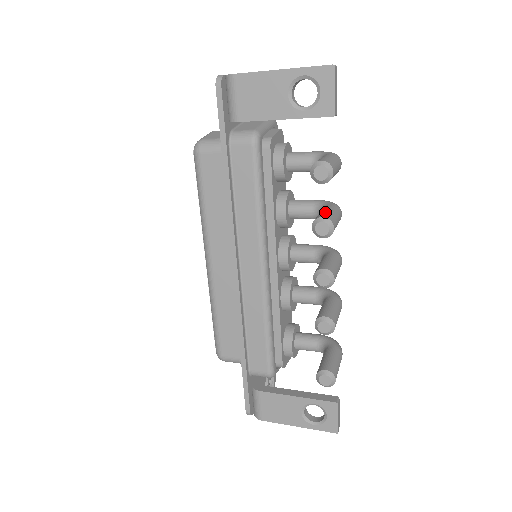
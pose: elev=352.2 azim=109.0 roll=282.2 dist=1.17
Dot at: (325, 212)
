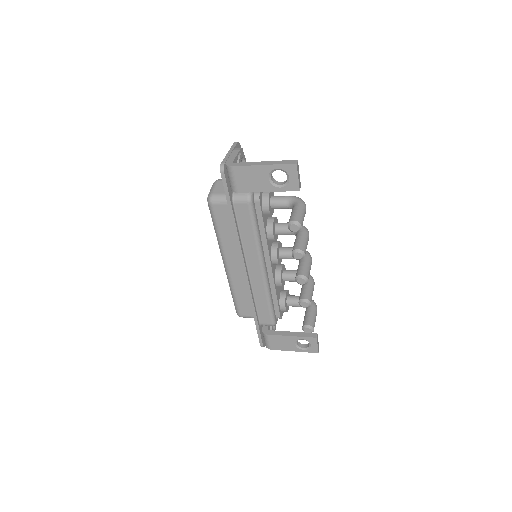
Dot at: (299, 242)
